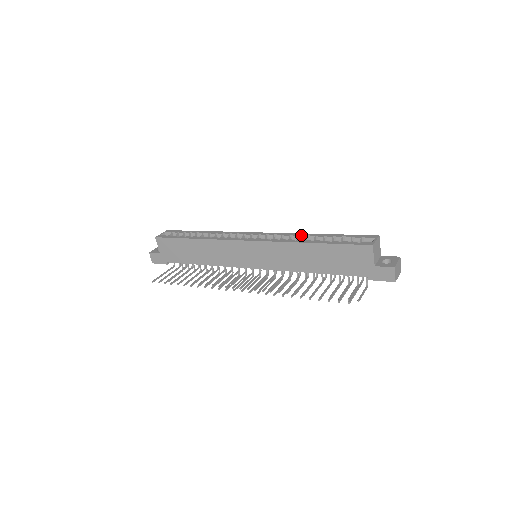
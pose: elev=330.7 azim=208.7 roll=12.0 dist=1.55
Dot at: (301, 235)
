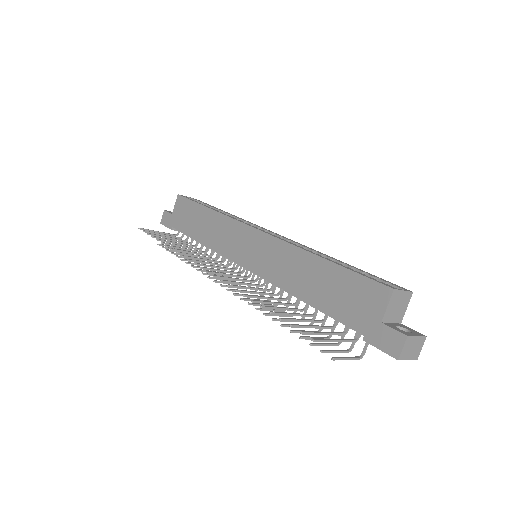
Dot at: (318, 251)
